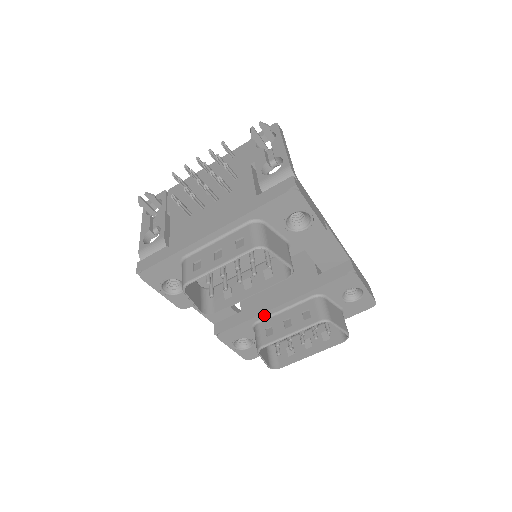
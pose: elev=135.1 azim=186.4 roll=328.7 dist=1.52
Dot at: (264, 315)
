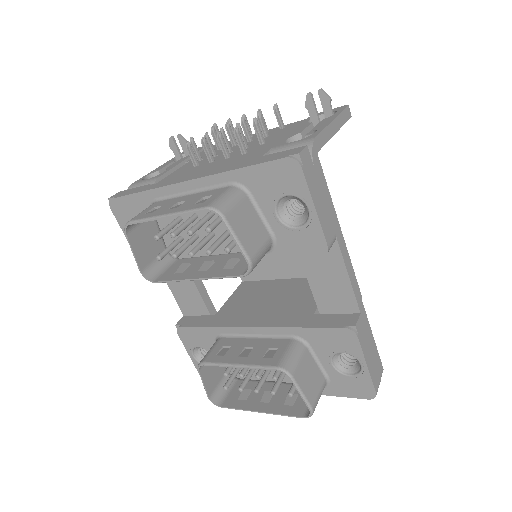
Dot at: (231, 330)
